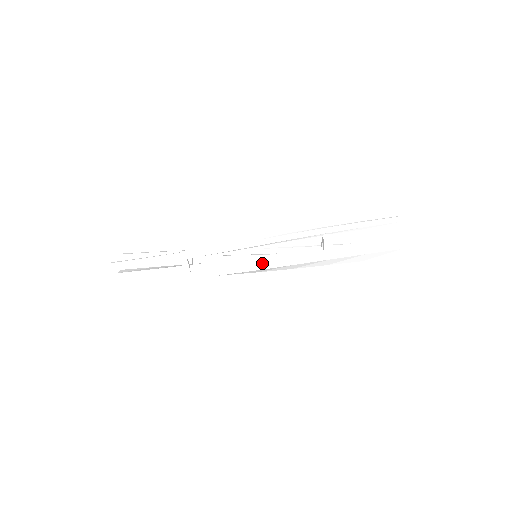
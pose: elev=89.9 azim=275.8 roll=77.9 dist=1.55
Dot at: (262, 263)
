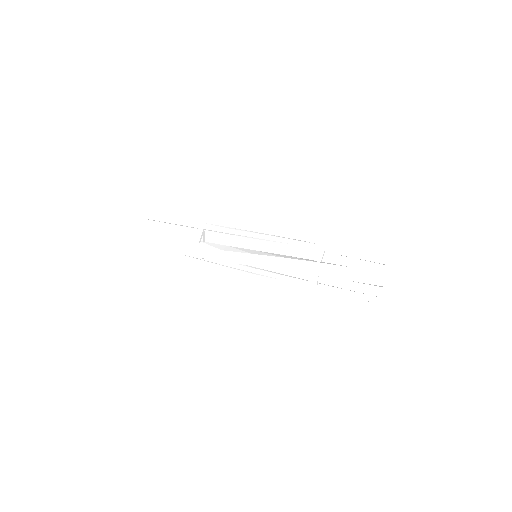
Dot at: (259, 253)
